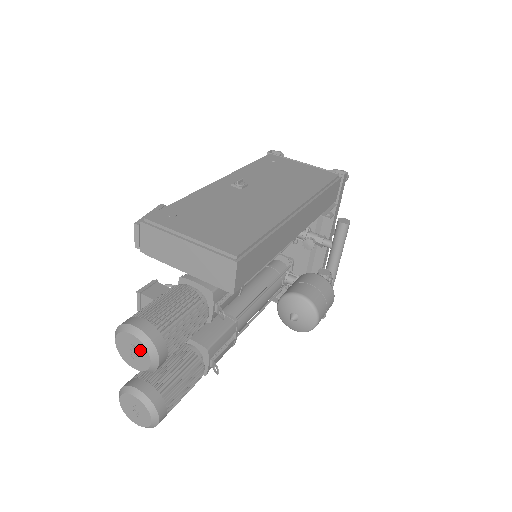
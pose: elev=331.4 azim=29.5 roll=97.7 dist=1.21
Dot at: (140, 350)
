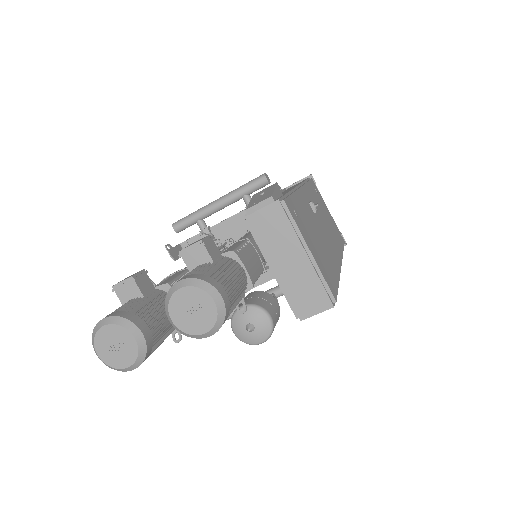
Dot at: (206, 317)
